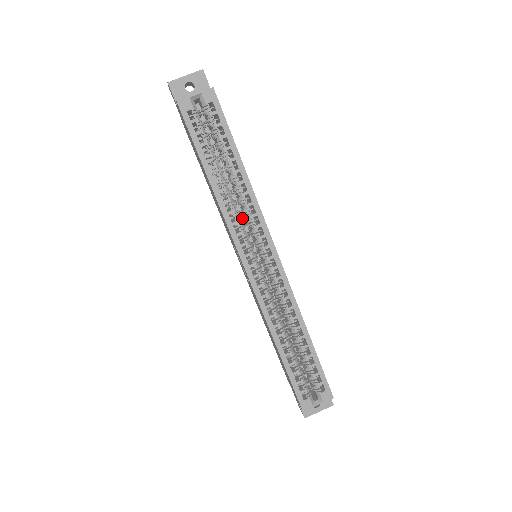
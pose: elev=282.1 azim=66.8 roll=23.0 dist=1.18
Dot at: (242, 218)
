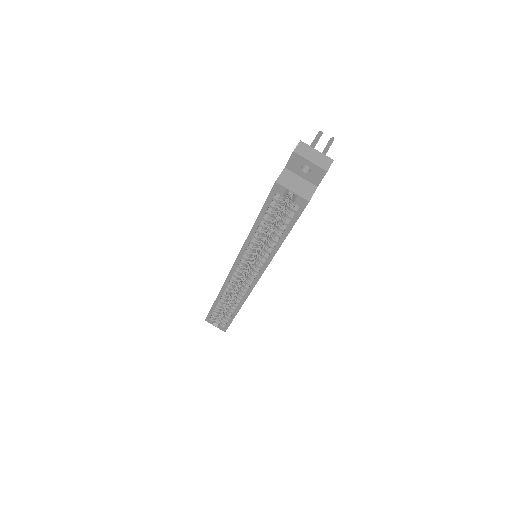
Dot at: occluded
